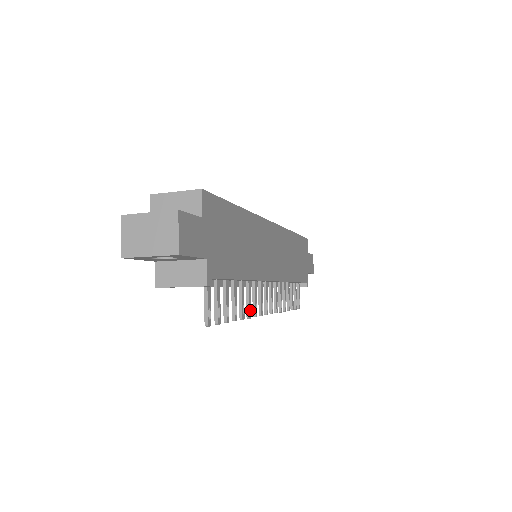
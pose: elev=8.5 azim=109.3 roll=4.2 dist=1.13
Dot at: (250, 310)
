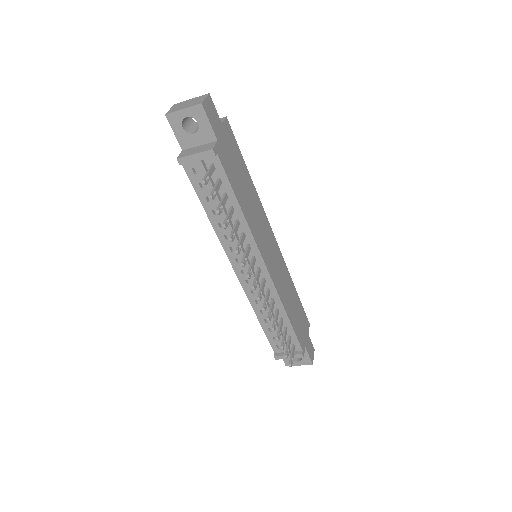
Dot at: (240, 250)
